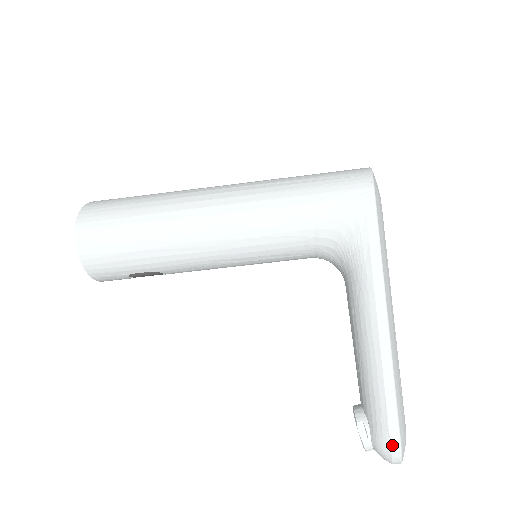
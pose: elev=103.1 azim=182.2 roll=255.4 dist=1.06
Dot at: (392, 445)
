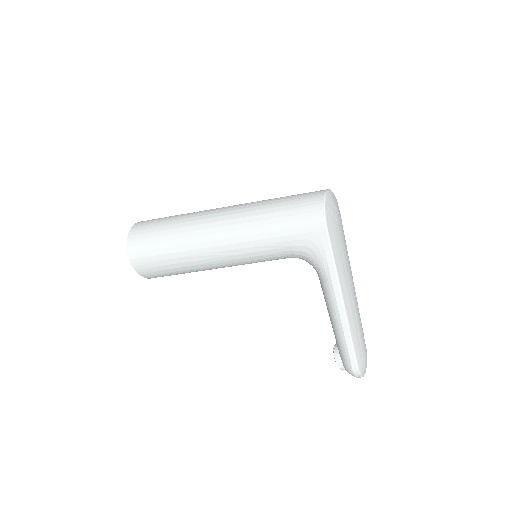
Dot at: (355, 374)
